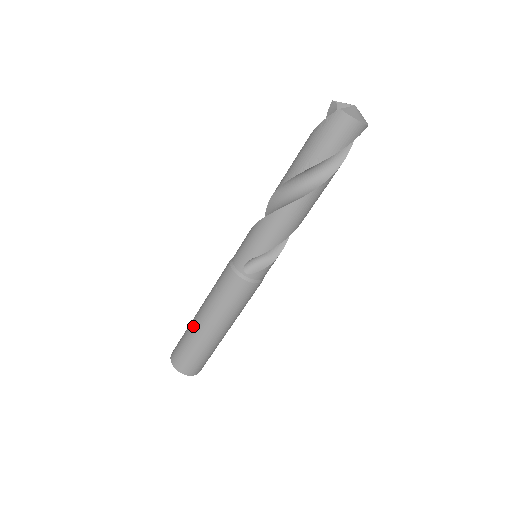
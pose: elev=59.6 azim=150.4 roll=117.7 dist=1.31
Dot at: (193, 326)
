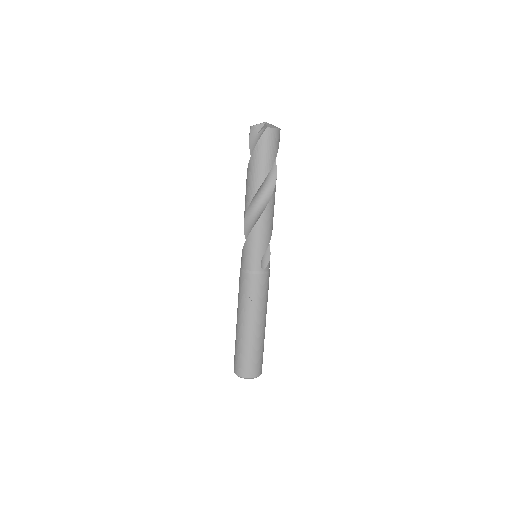
Dot at: (246, 337)
